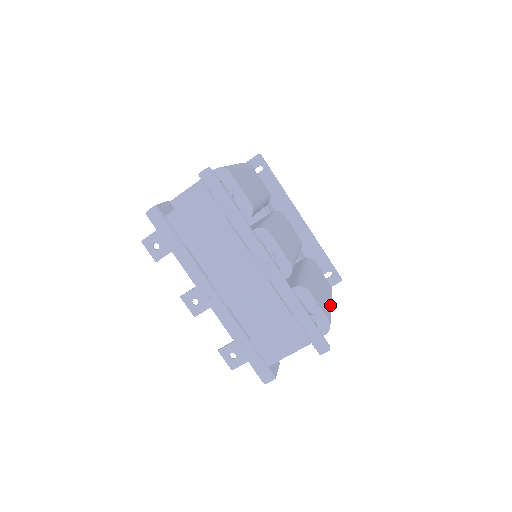
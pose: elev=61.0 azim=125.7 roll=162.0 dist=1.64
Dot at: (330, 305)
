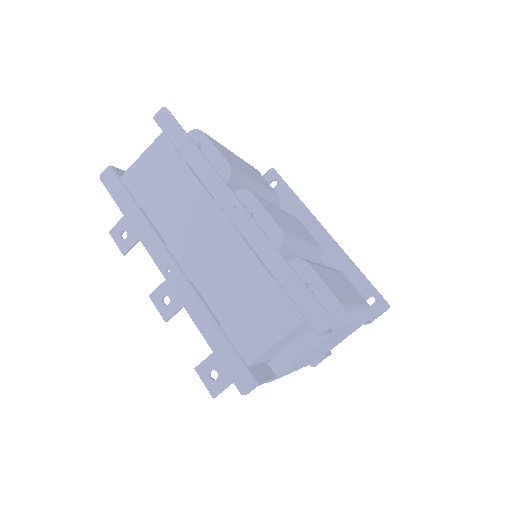
Dot at: (355, 305)
